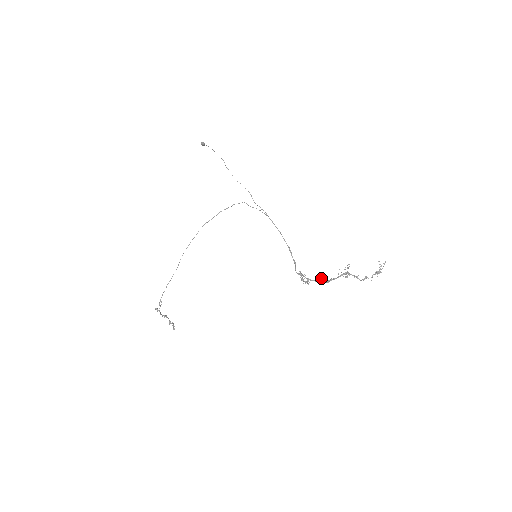
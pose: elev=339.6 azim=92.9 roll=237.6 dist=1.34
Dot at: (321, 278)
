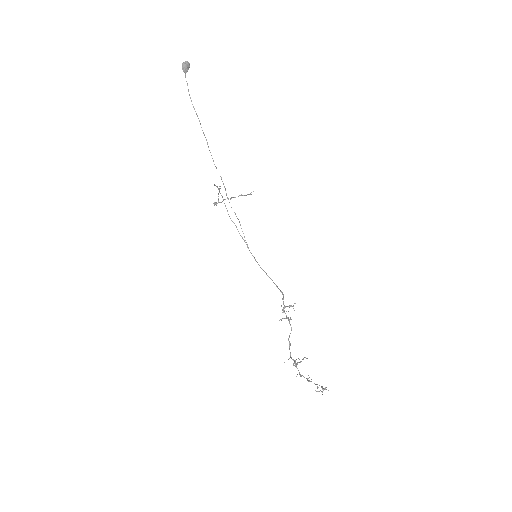
Dot at: occluded
